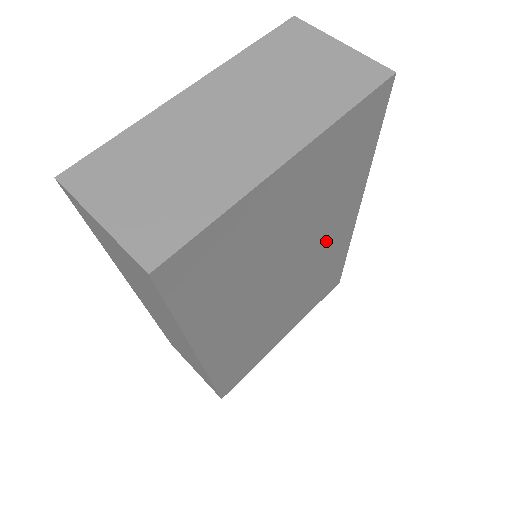
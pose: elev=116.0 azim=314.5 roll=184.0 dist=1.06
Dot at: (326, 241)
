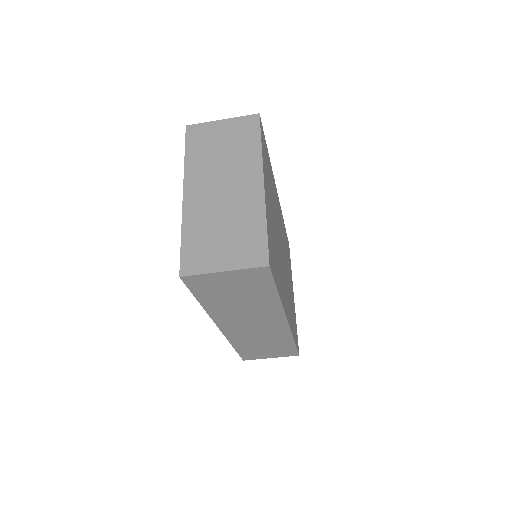
Dot at: (279, 218)
